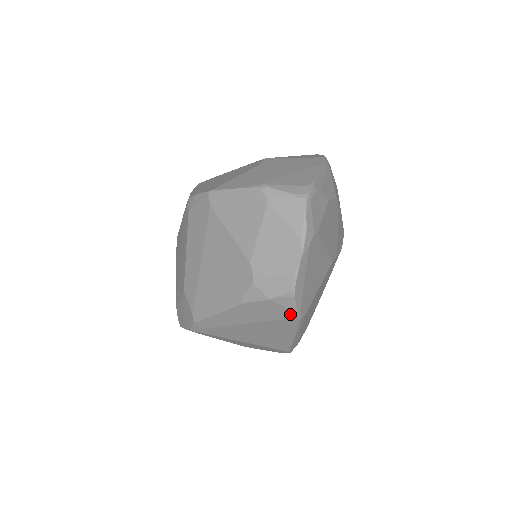
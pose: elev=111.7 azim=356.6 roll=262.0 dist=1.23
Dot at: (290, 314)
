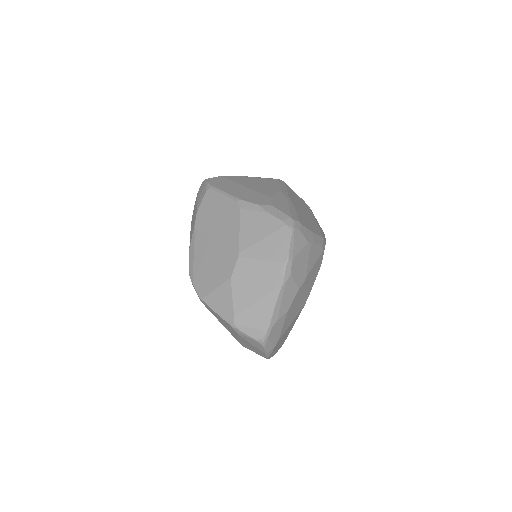
Dot at: occluded
